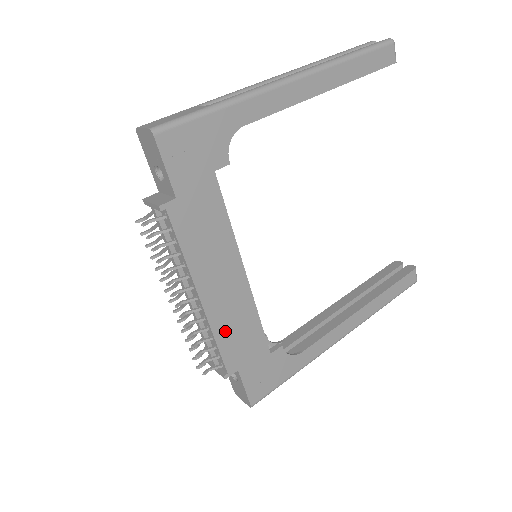
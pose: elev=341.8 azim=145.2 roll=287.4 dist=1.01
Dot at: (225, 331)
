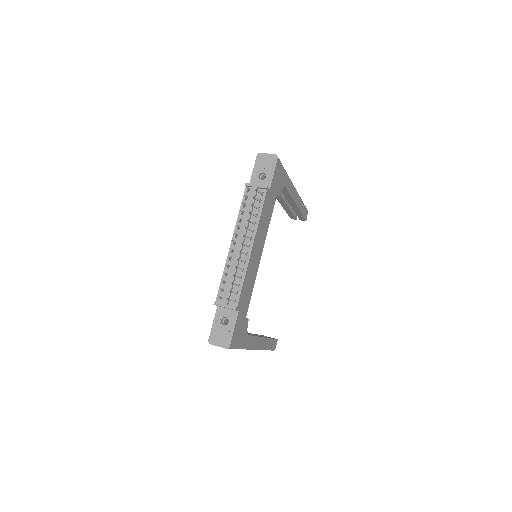
Dot at: (247, 278)
